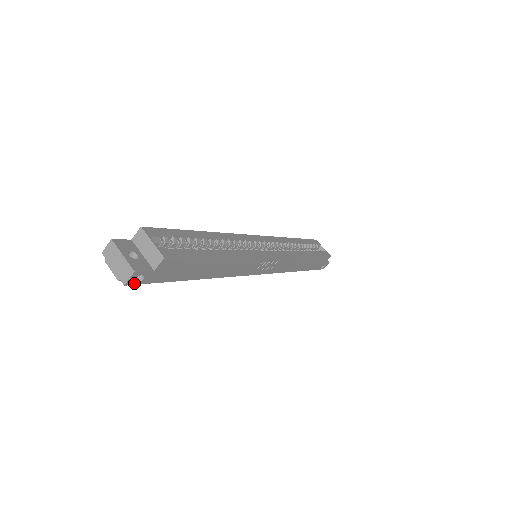
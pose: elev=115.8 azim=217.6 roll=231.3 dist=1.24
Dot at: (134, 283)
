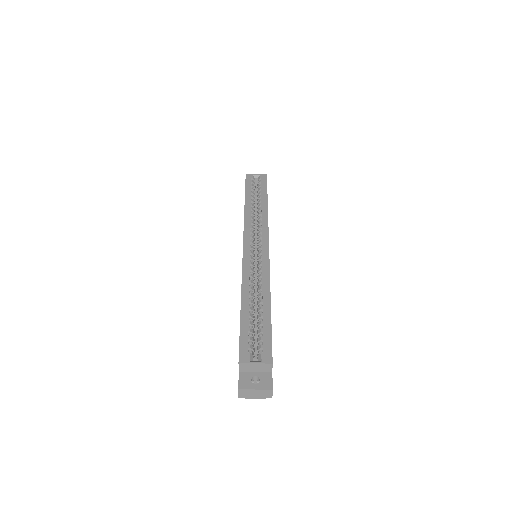
Dot at: occluded
